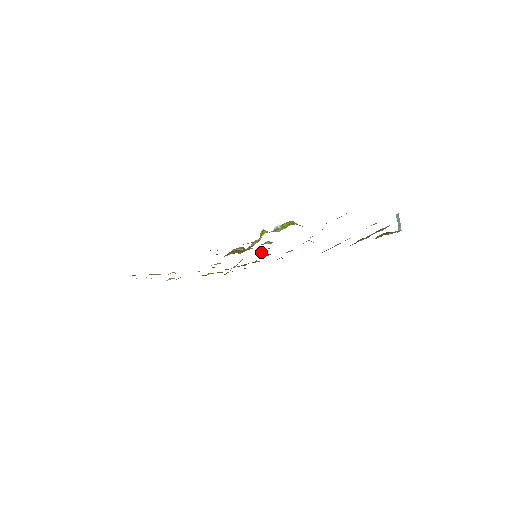
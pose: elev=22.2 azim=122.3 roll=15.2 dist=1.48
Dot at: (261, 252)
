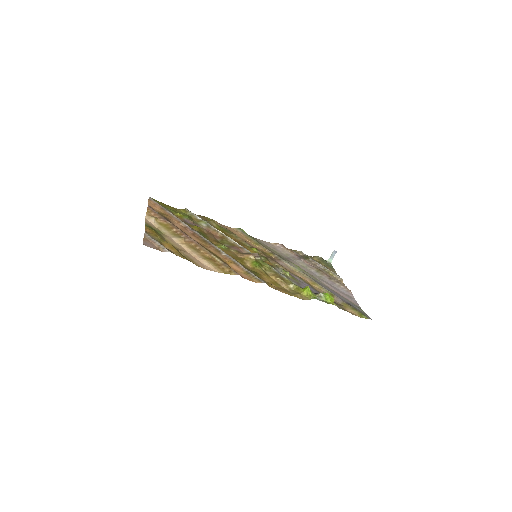
Dot at: (264, 258)
